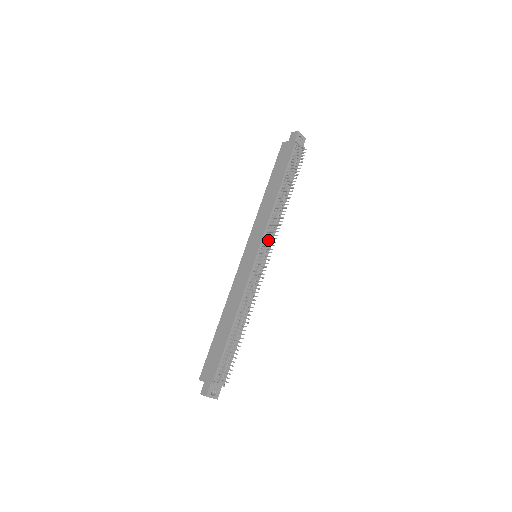
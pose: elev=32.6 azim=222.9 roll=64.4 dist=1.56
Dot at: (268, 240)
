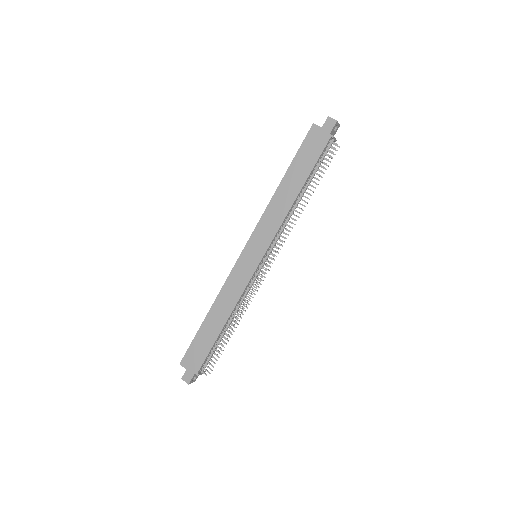
Dot at: (274, 246)
